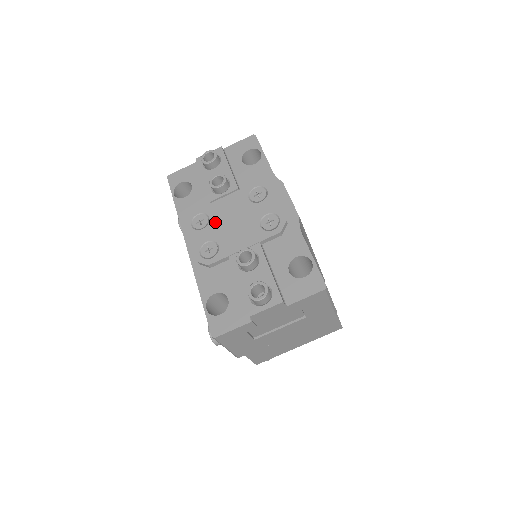
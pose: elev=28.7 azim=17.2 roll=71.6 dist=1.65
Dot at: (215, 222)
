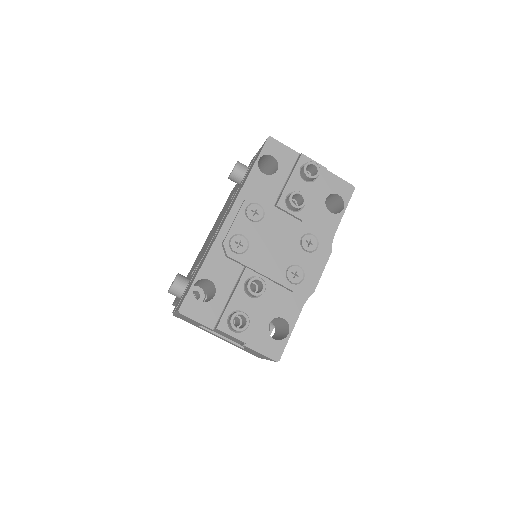
Dot at: (264, 227)
